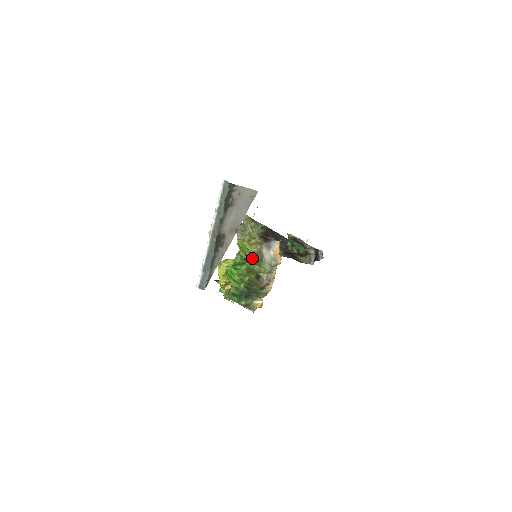
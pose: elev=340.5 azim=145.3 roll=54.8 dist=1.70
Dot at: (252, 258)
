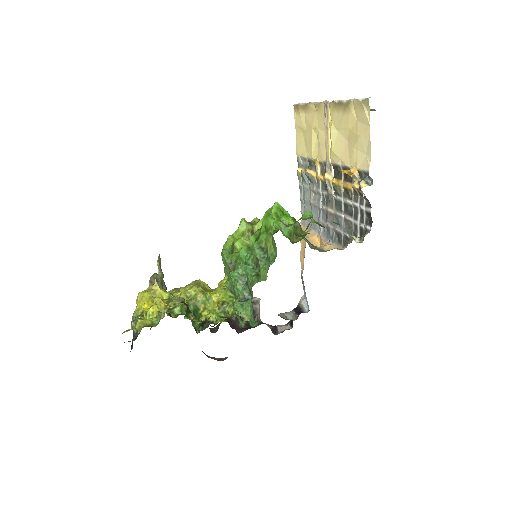
Dot at: occluded
